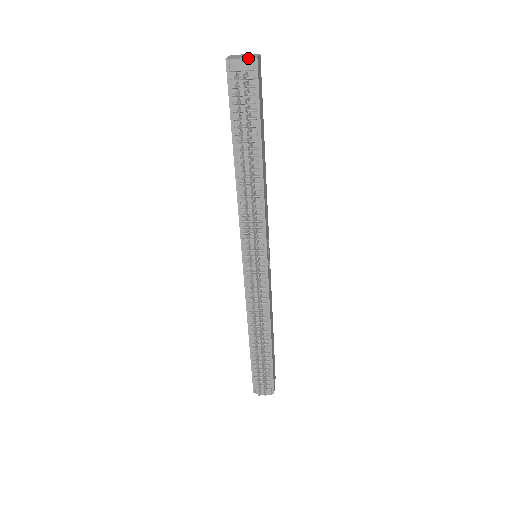
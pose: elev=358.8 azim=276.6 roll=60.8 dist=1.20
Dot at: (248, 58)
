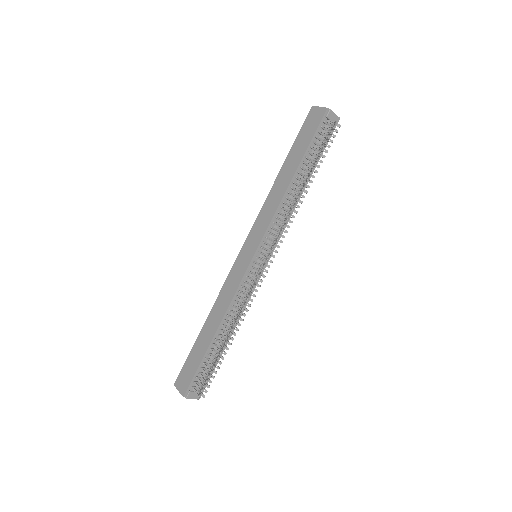
Dot at: occluded
